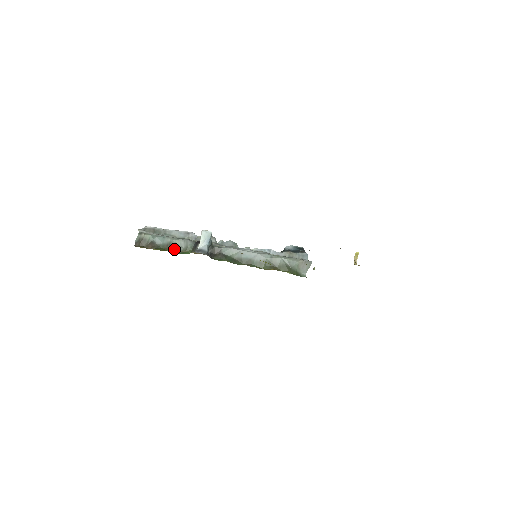
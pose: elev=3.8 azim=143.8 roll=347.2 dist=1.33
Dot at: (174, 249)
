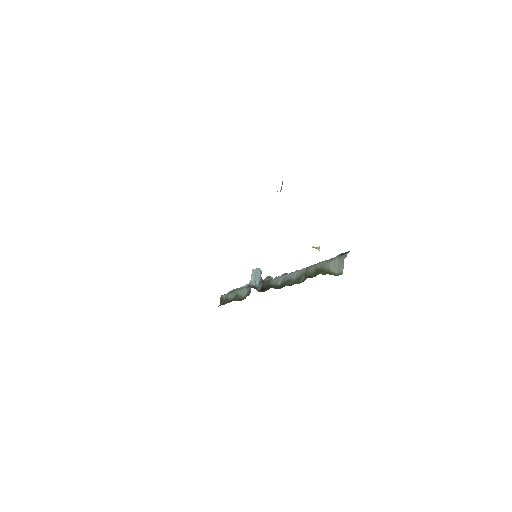
Dot at: (240, 298)
